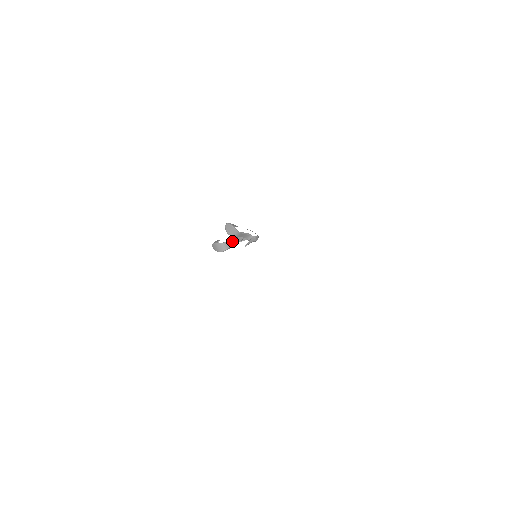
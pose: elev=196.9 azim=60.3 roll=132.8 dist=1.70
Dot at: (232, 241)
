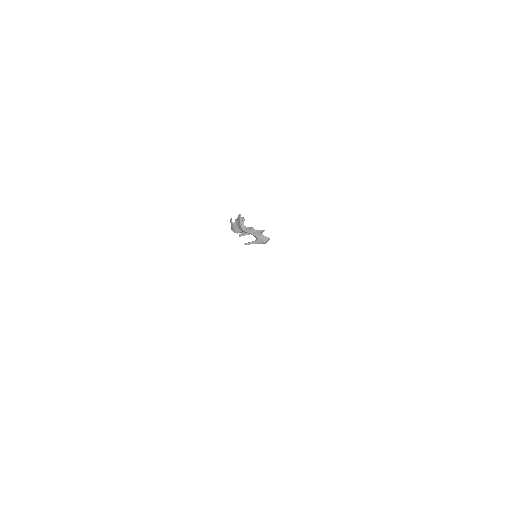
Dot at: (245, 229)
